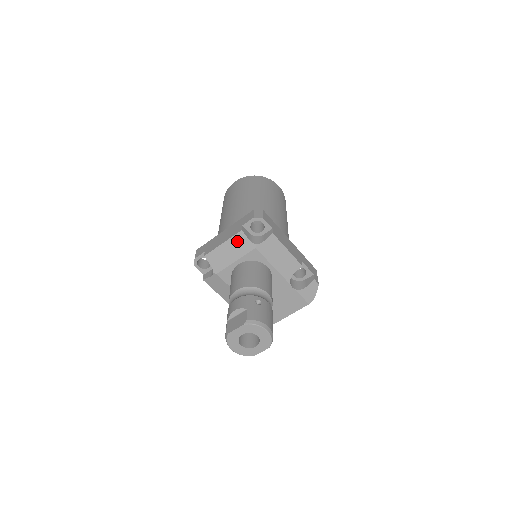
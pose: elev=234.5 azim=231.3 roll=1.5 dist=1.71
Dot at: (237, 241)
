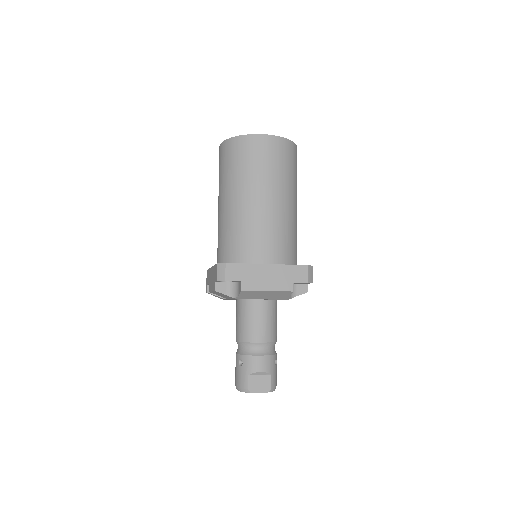
Dot at: (280, 294)
